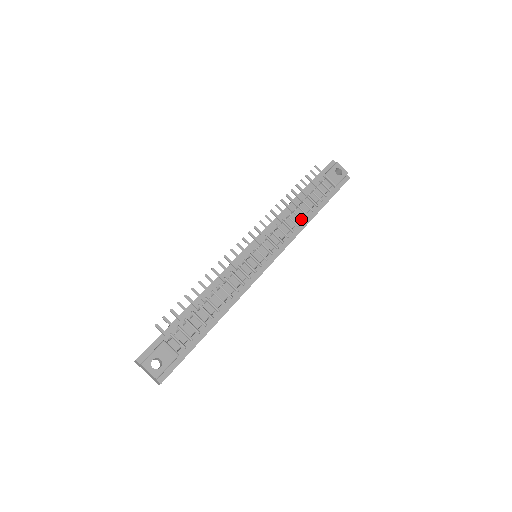
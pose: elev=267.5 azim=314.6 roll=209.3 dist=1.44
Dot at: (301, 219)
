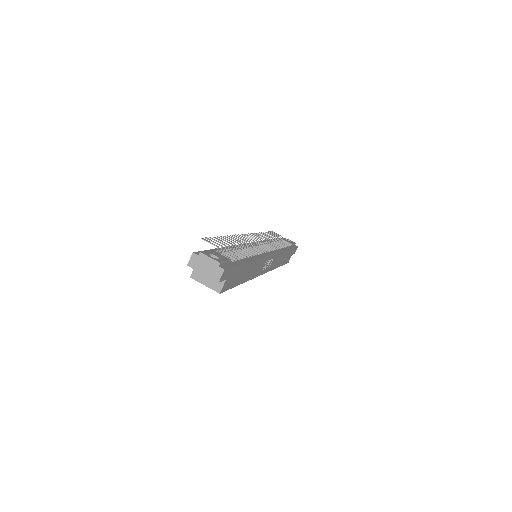
Dot at: (279, 246)
